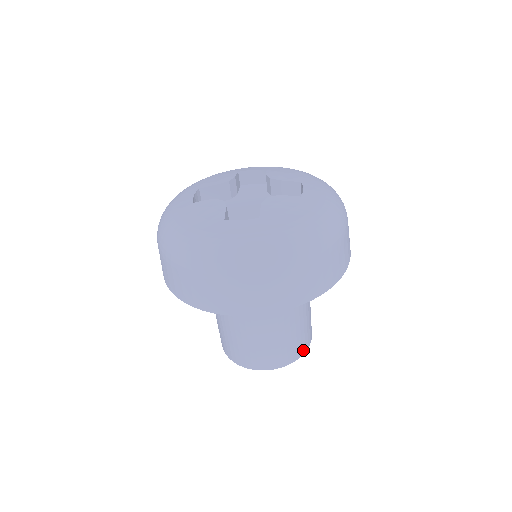
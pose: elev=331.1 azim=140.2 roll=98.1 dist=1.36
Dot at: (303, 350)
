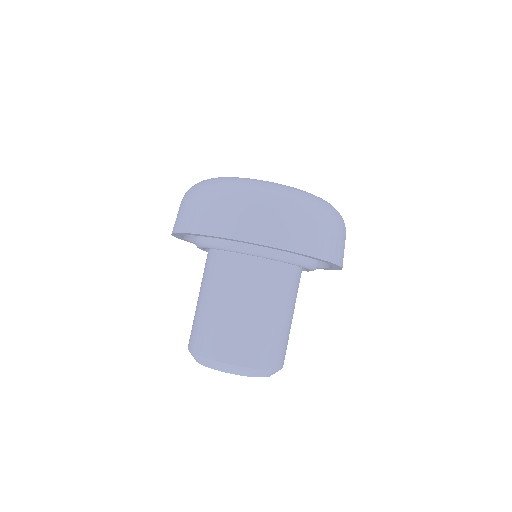
Dot at: (258, 363)
